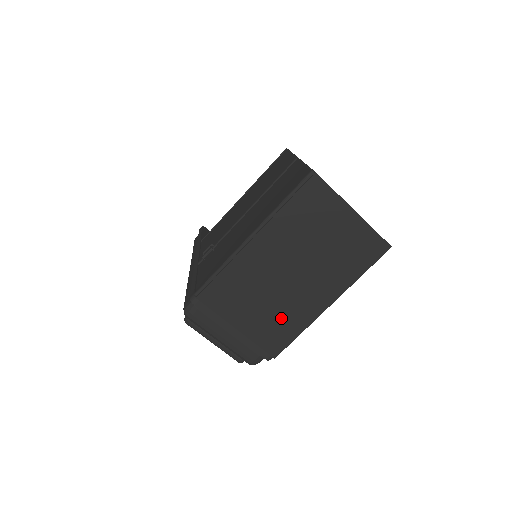
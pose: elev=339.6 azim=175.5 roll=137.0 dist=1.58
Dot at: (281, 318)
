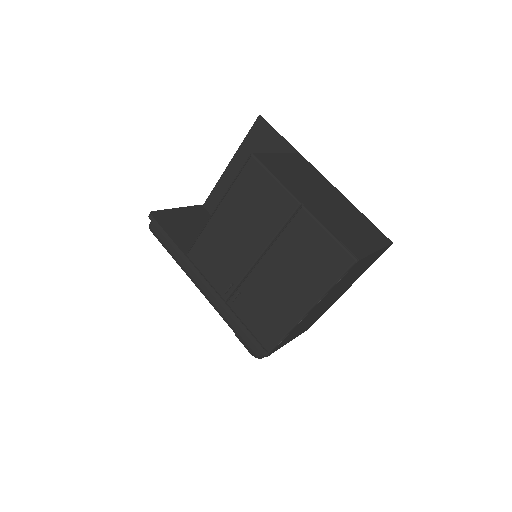
Dot at: occluded
